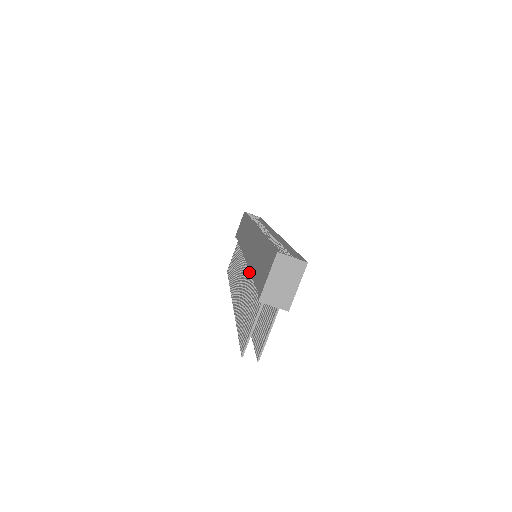
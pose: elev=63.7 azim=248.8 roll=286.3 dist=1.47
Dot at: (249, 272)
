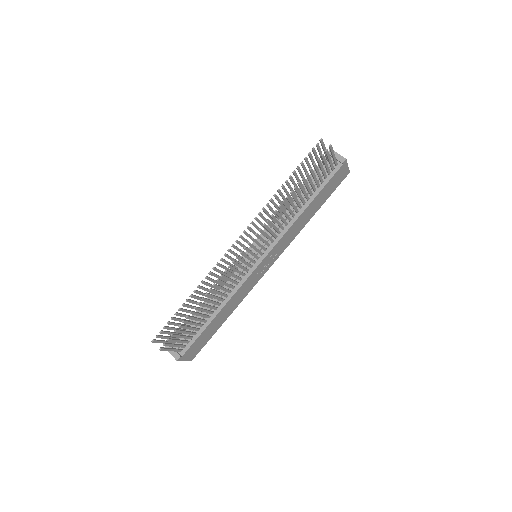
Dot at: occluded
